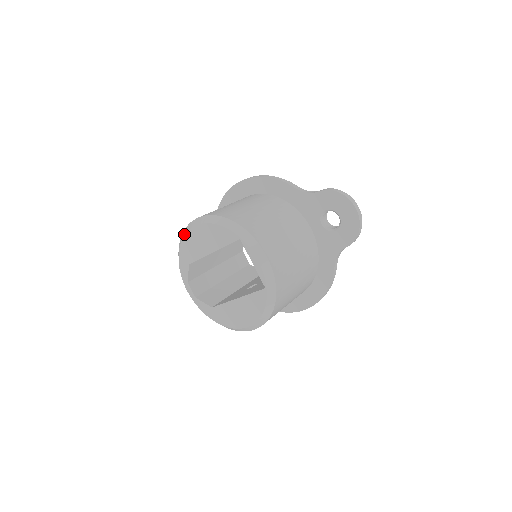
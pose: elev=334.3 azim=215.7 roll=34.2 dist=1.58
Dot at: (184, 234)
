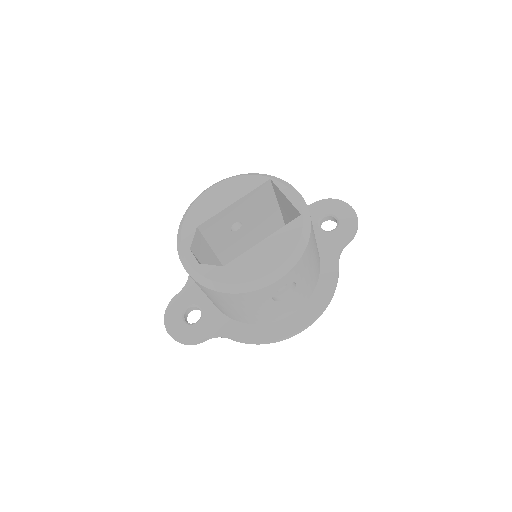
Dot at: (196, 199)
